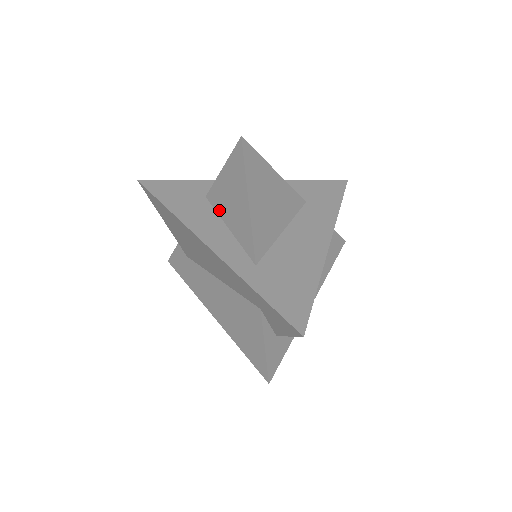
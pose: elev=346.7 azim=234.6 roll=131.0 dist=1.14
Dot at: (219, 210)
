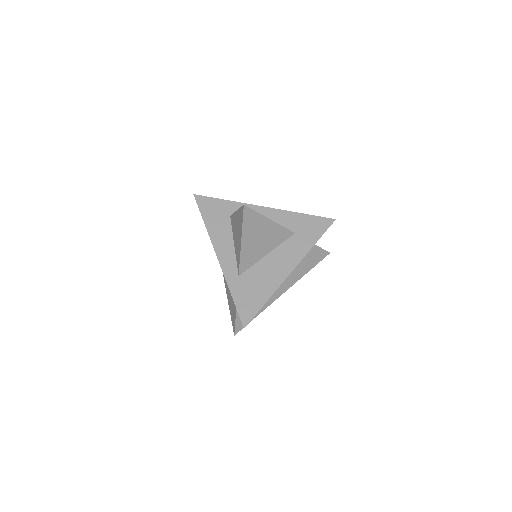
Dot at: (233, 231)
